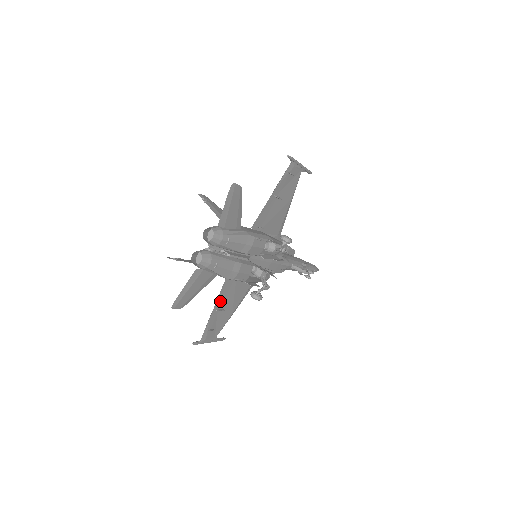
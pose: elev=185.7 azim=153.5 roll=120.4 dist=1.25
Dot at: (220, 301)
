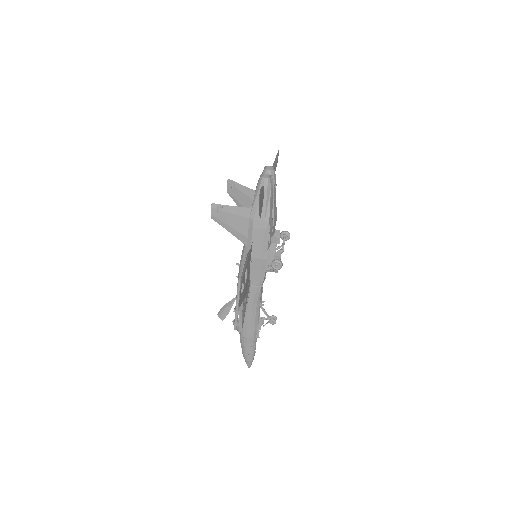
Dot at: (247, 264)
